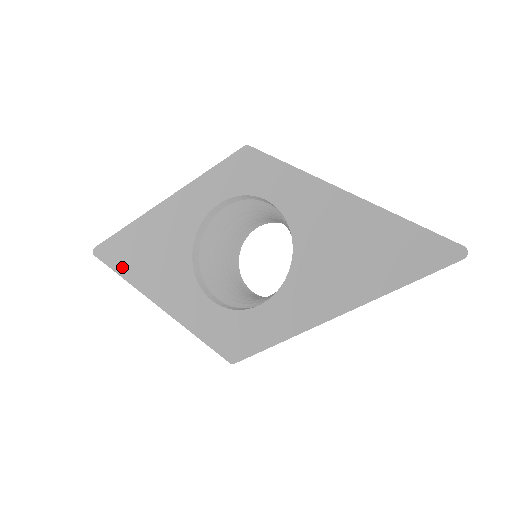
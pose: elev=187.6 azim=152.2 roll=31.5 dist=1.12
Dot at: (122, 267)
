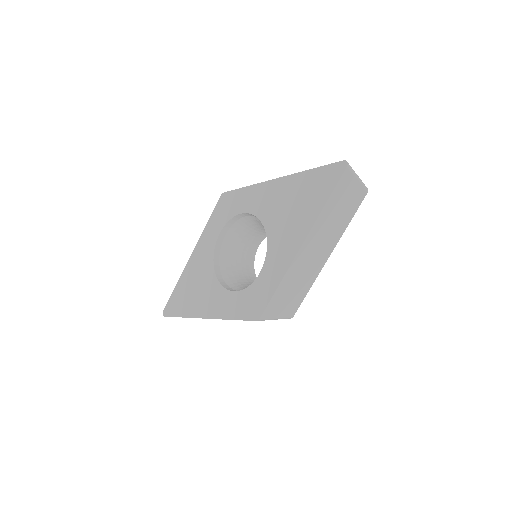
Dot at: (181, 311)
